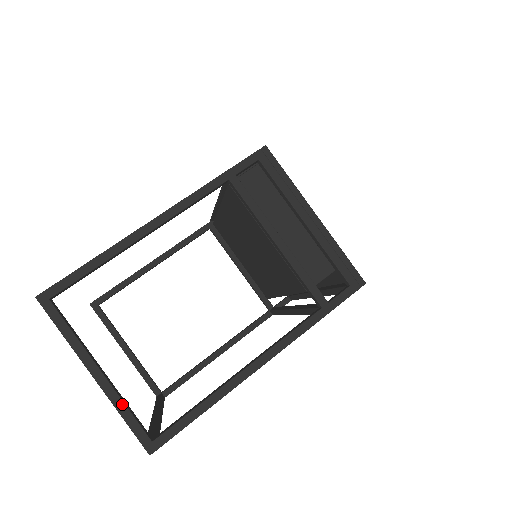
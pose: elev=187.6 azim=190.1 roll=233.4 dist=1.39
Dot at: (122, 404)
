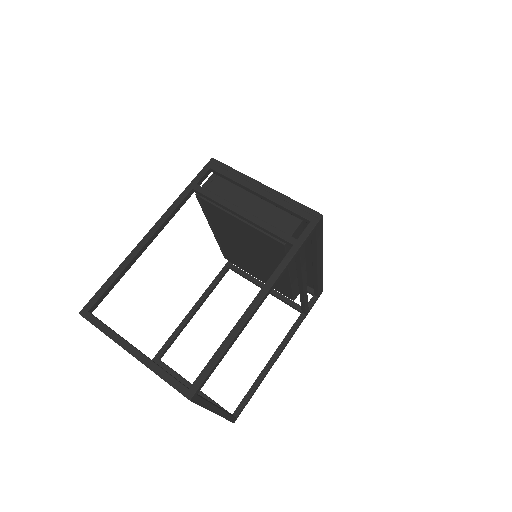
Dot at: (158, 367)
